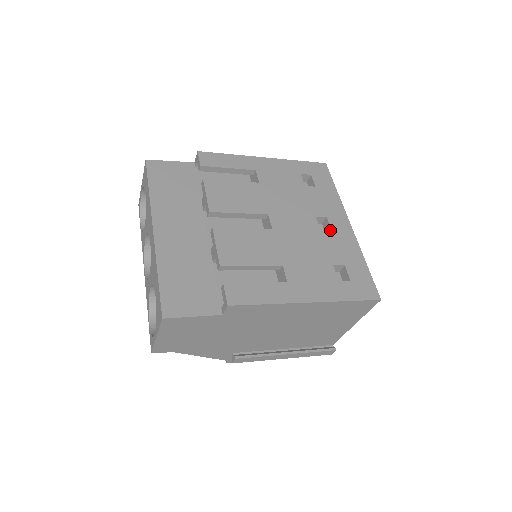
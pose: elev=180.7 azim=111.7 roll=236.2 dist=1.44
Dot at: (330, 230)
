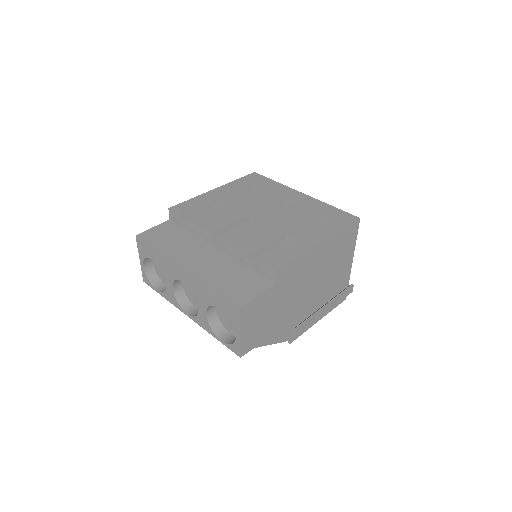
Dot at: (294, 203)
